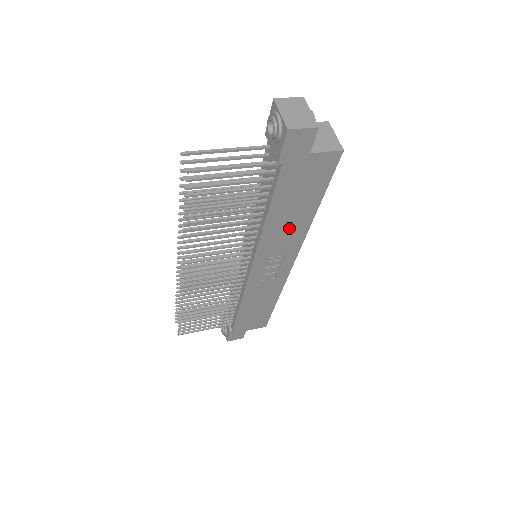
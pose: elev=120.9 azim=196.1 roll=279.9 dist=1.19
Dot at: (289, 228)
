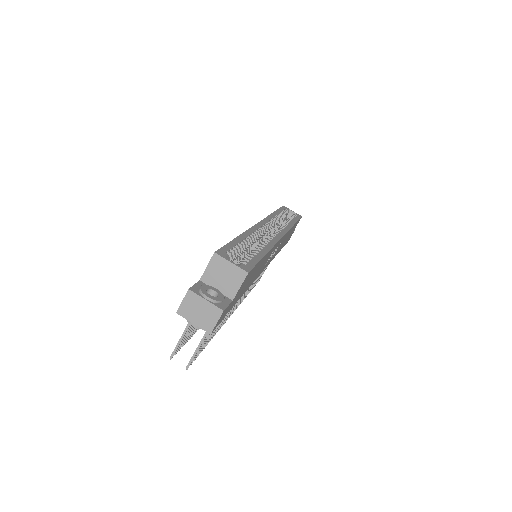
Dot at: (261, 266)
